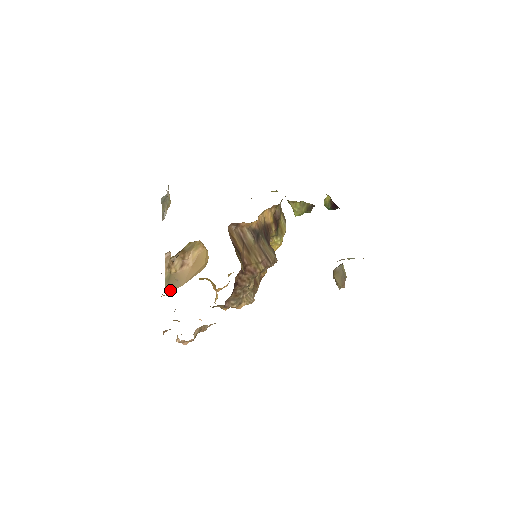
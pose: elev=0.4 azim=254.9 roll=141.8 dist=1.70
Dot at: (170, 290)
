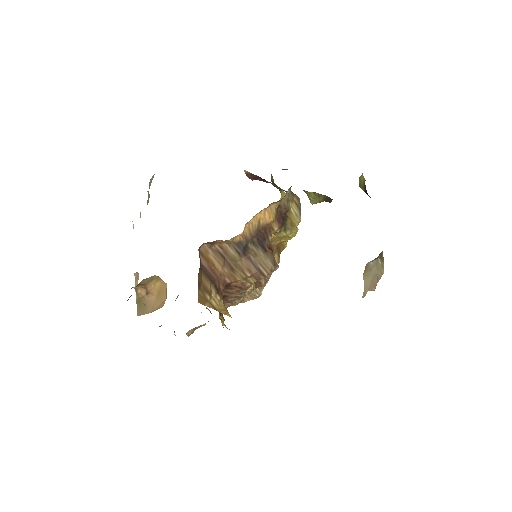
Dot at: (140, 314)
